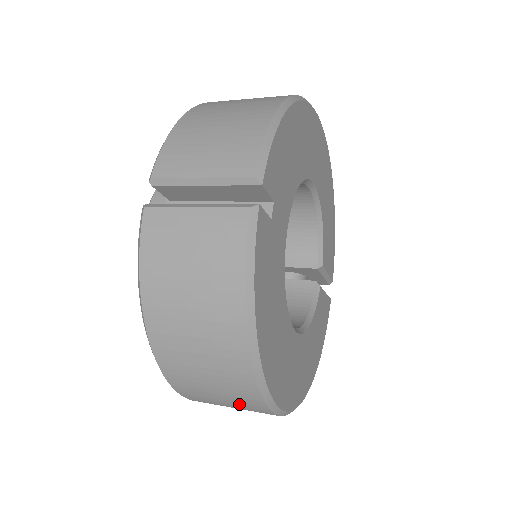
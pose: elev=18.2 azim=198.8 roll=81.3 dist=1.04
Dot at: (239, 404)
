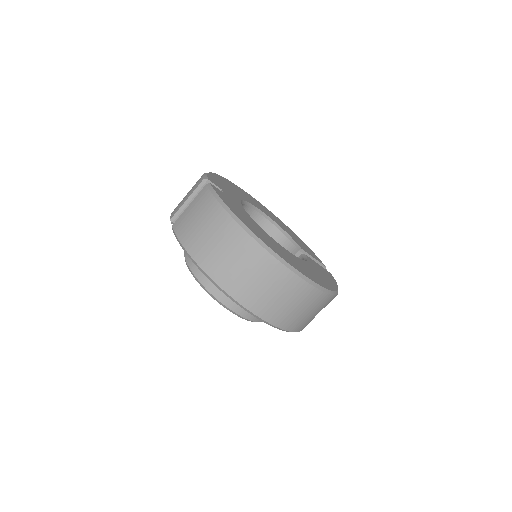
Dot at: (268, 277)
